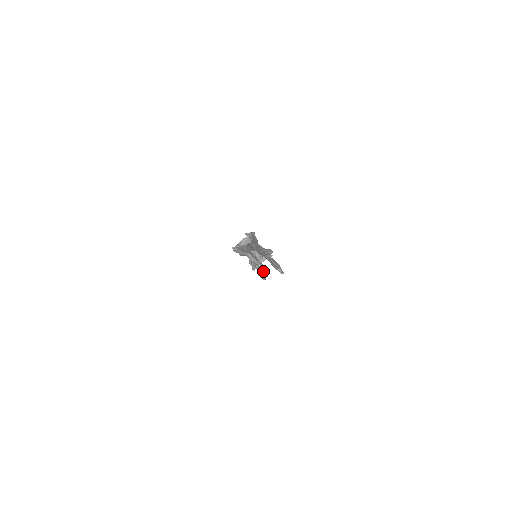
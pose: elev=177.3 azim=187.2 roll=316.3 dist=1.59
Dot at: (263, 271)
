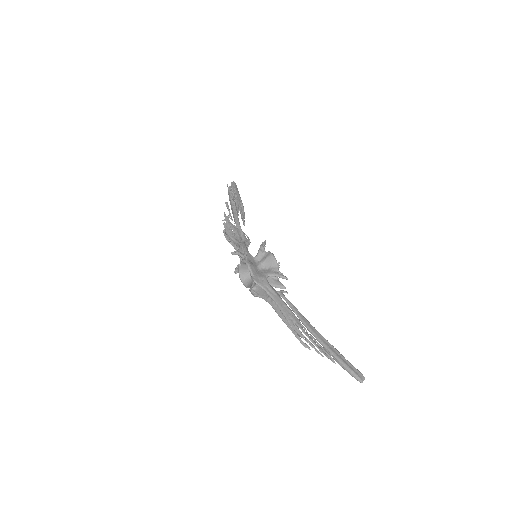
Dot at: (243, 211)
